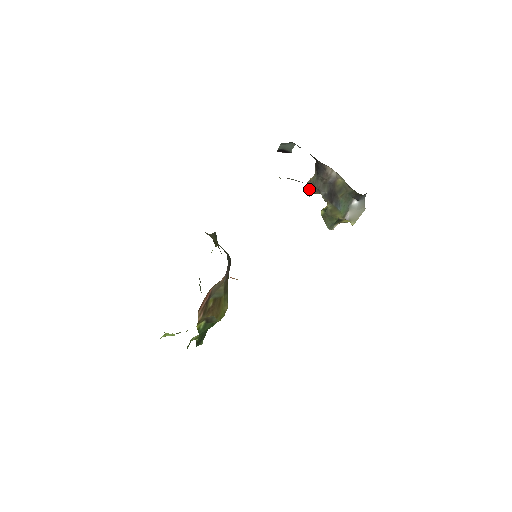
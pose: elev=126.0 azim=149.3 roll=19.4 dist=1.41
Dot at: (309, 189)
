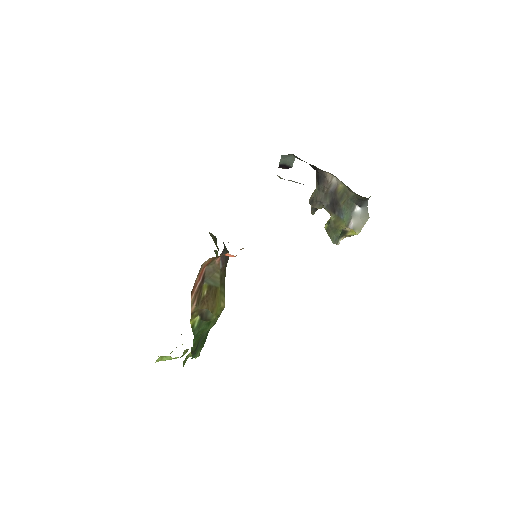
Dot at: (312, 204)
